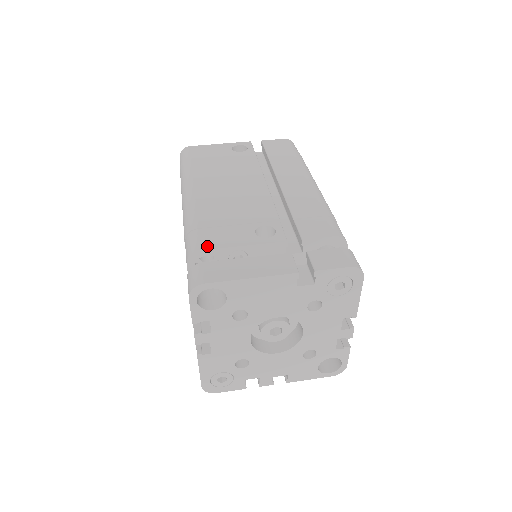
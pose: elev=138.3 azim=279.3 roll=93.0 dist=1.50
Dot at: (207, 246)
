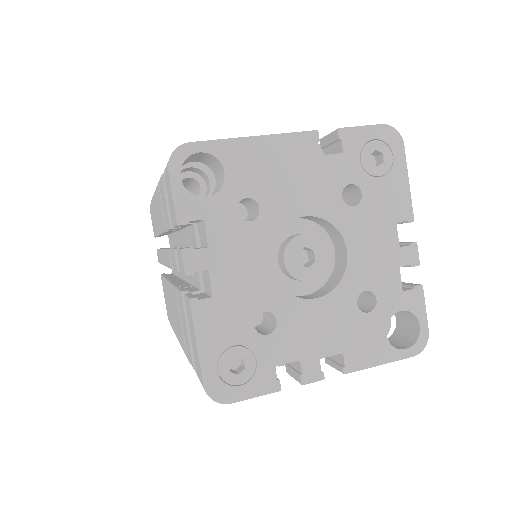
Dot at: occluded
